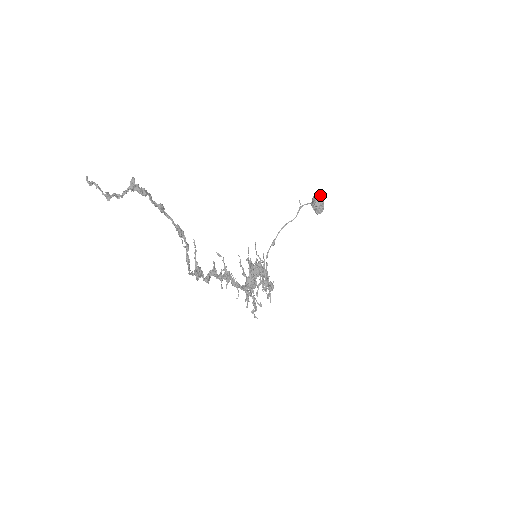
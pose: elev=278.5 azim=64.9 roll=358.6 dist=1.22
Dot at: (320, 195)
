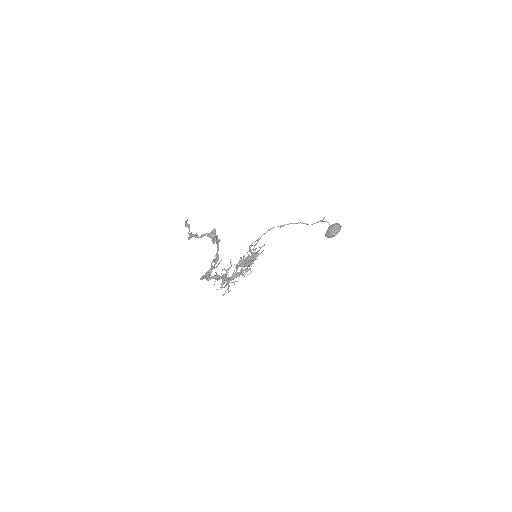
Dot at: (340, 229)
